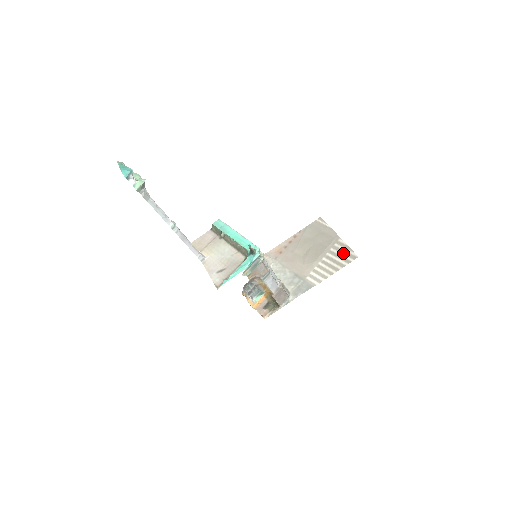
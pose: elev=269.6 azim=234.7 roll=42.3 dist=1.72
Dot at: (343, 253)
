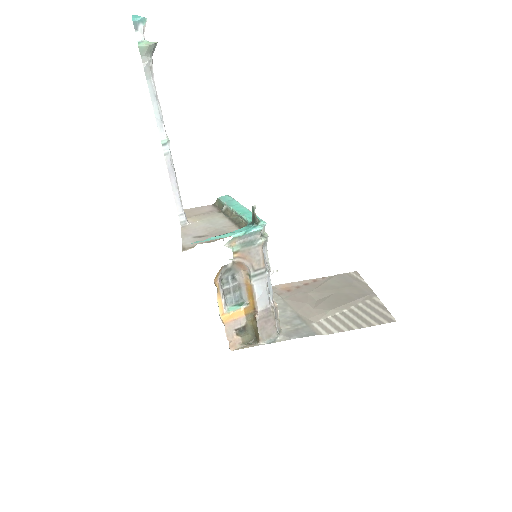
Dot at: (375, 311)
